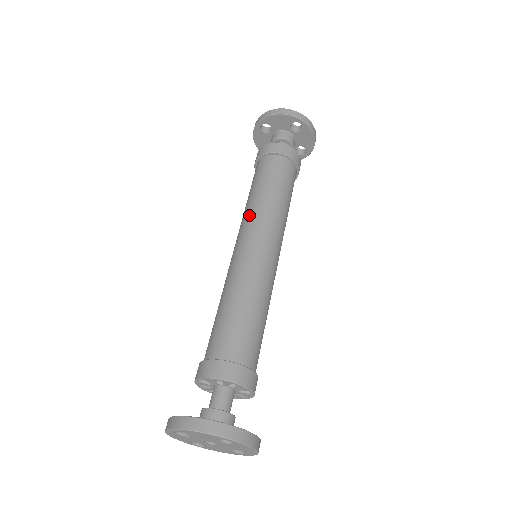
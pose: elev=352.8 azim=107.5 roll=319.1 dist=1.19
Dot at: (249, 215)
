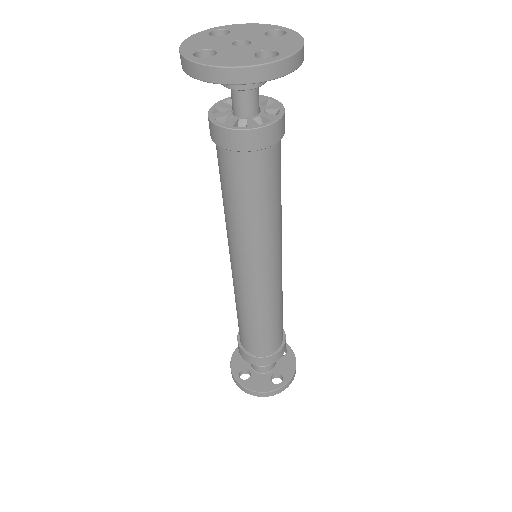
Dot at: (237, 242)
